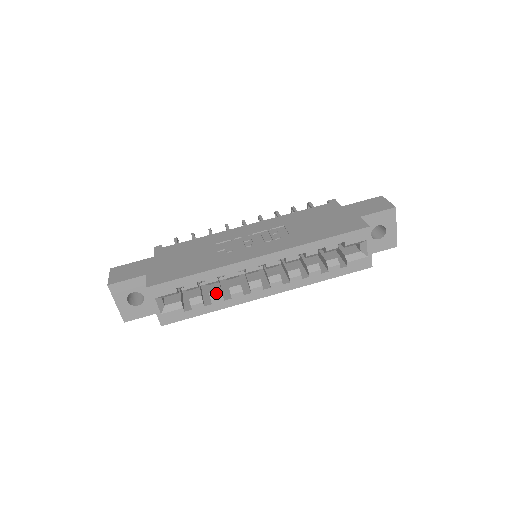
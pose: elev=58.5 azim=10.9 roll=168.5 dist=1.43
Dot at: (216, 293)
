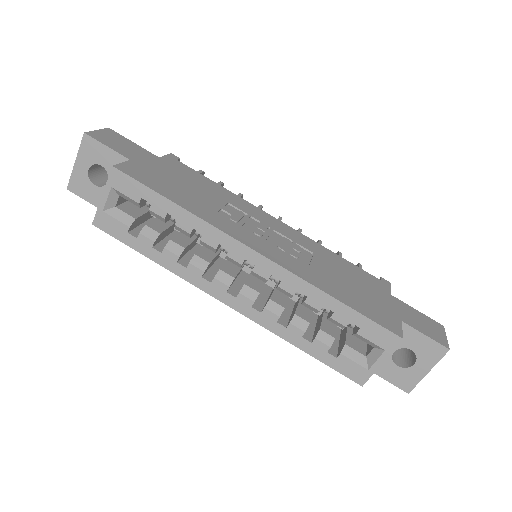
Dot at: (177, 246)
